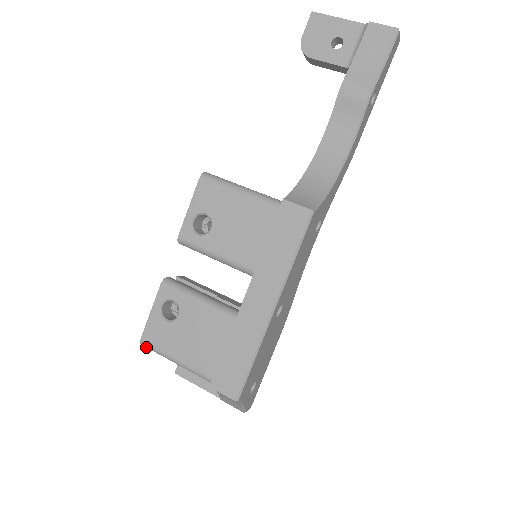
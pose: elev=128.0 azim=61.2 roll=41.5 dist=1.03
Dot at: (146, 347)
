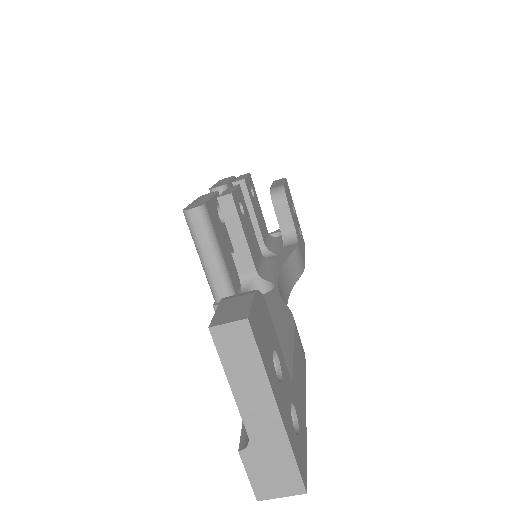
Dot at: occluded
